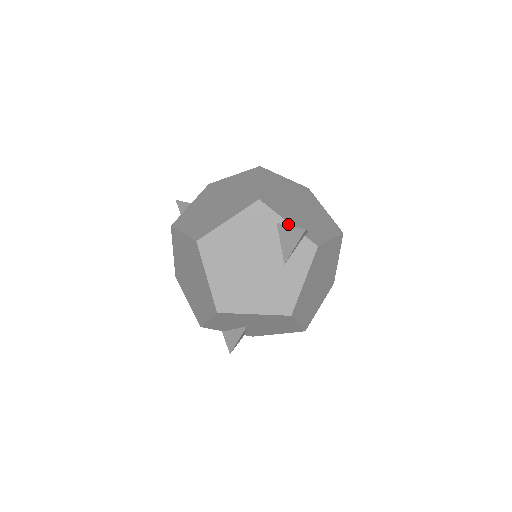
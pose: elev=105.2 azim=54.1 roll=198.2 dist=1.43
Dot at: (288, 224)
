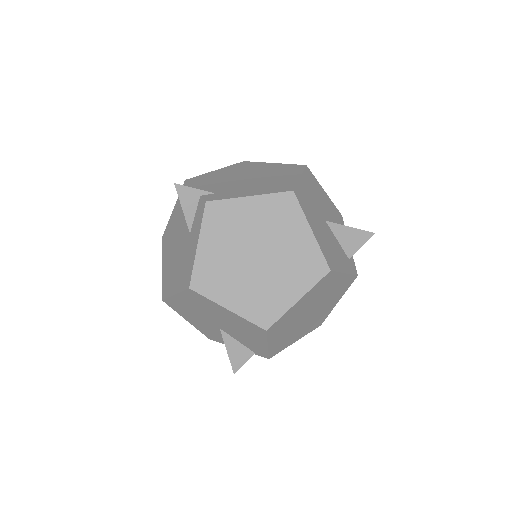
Dot at: occluded
